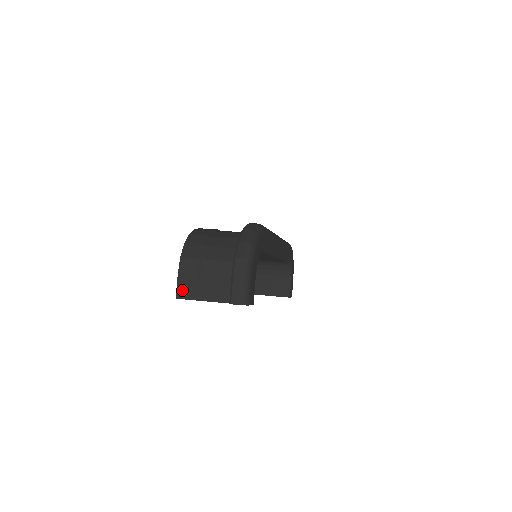
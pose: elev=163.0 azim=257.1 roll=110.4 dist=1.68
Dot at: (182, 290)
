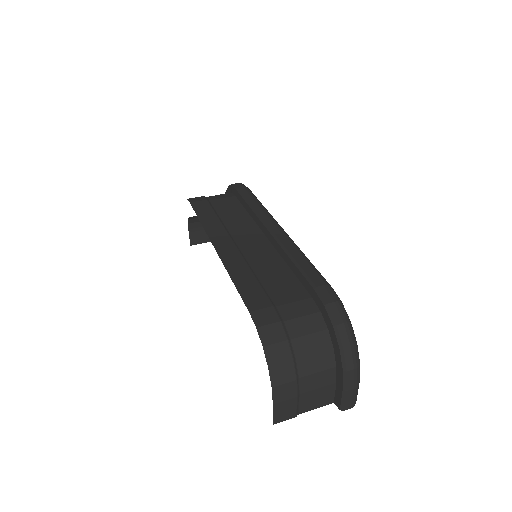
Dot at: (280, 416)
